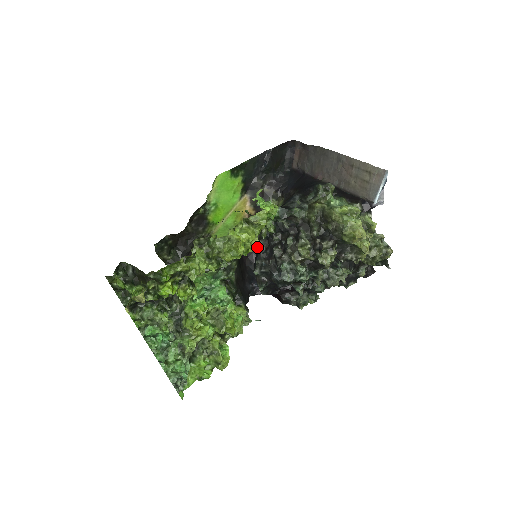
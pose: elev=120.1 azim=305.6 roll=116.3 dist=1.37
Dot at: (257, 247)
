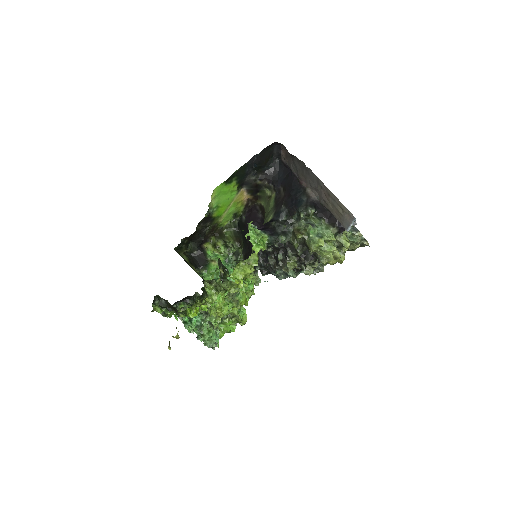
Dot at: occluded
